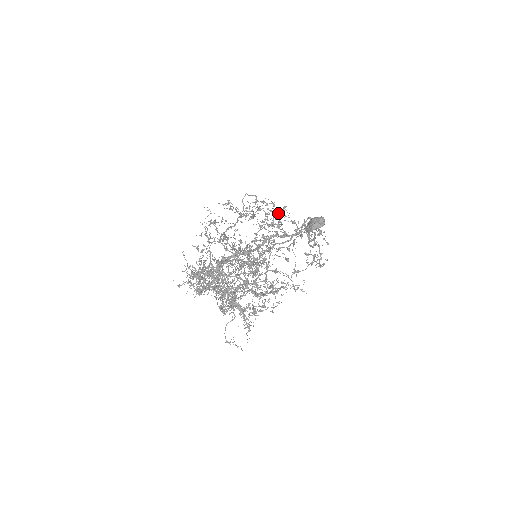
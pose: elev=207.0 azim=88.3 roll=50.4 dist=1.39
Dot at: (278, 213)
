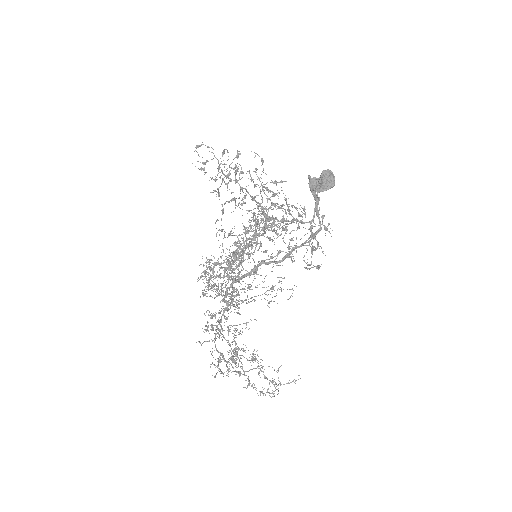
Dot at: occluded
